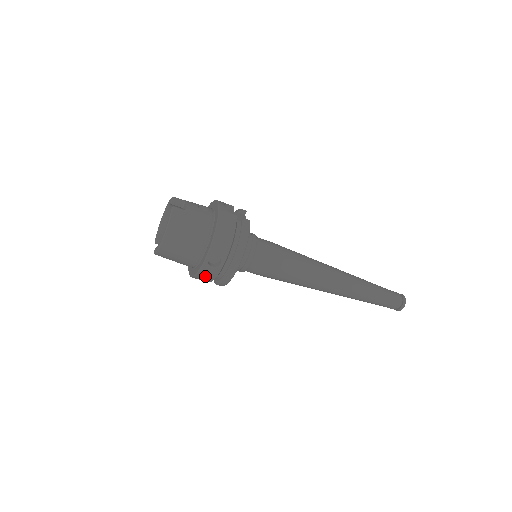
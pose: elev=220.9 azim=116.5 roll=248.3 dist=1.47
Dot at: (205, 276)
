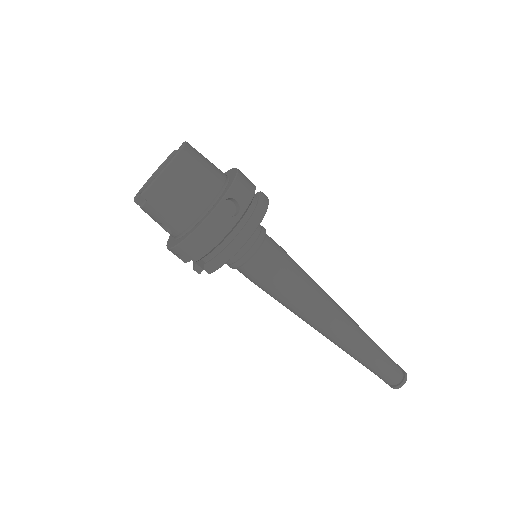
Dot at: (210, 232)
